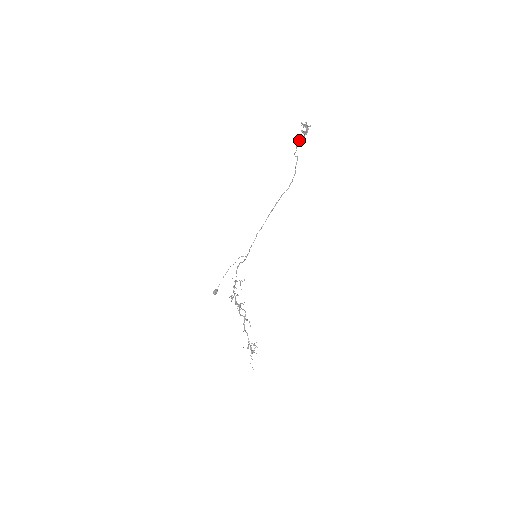
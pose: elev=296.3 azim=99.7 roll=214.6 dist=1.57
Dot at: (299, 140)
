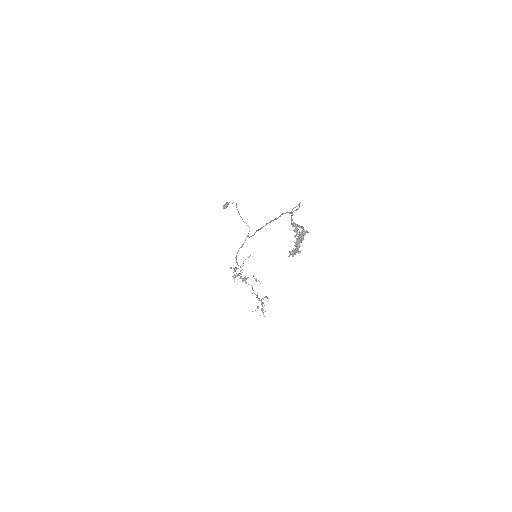
Dot at: occluded
